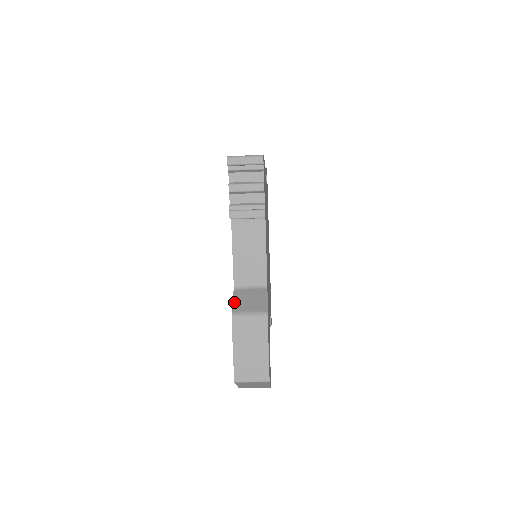
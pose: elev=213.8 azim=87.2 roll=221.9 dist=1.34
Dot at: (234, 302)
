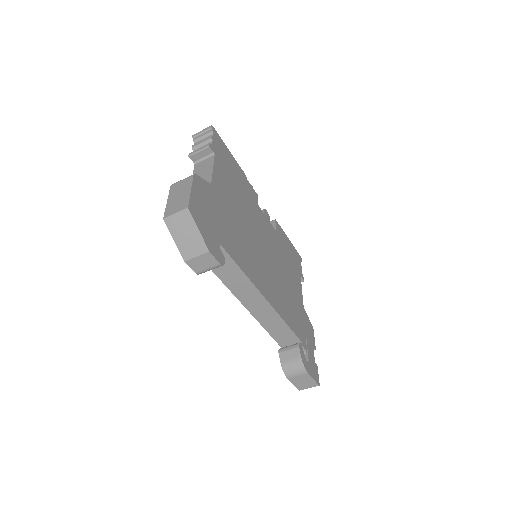
Dot at: occluded
